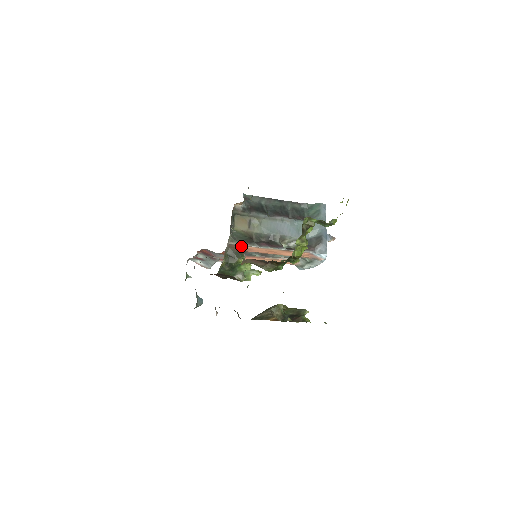
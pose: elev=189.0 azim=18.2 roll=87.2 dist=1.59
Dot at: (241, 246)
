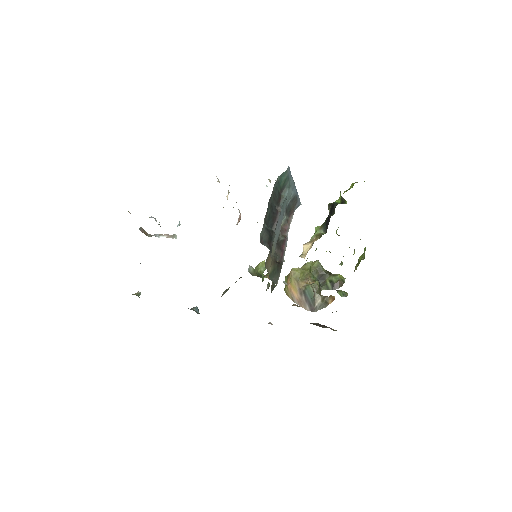
Dot at: occluded
